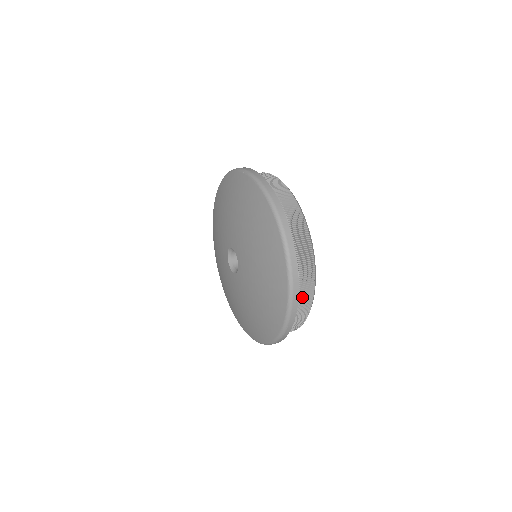
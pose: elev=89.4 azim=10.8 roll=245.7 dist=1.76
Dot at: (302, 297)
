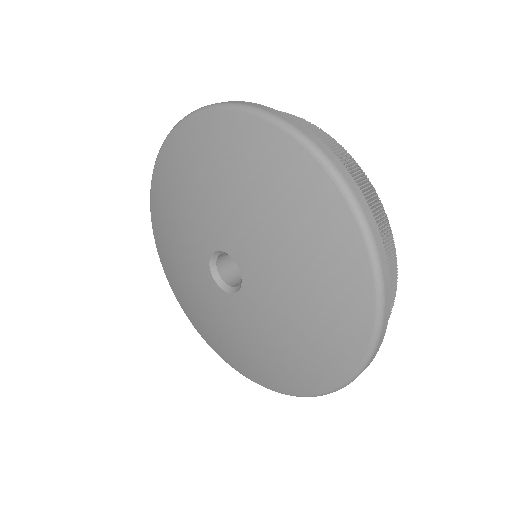
Dot at: occluded
